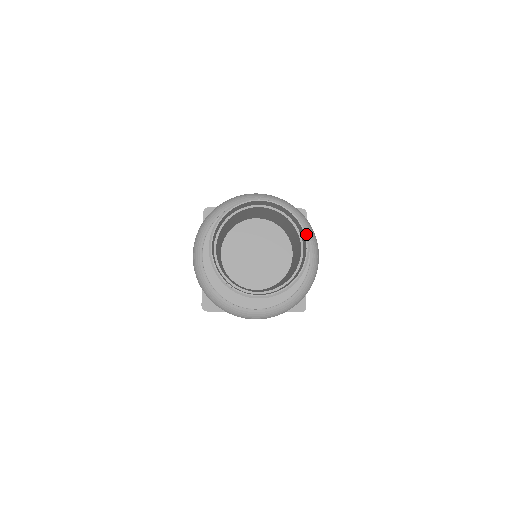
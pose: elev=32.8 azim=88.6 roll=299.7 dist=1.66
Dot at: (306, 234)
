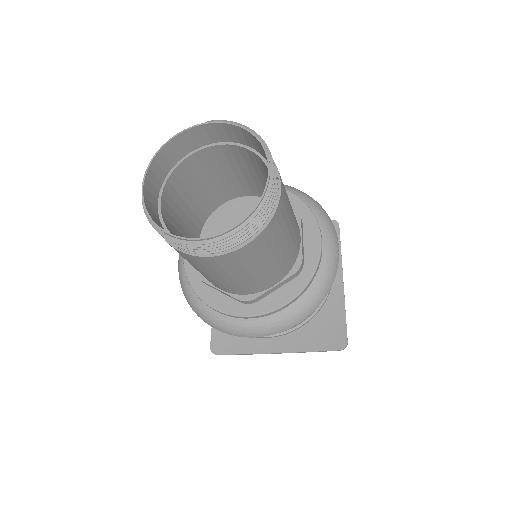
Dot at: (268, 153)
